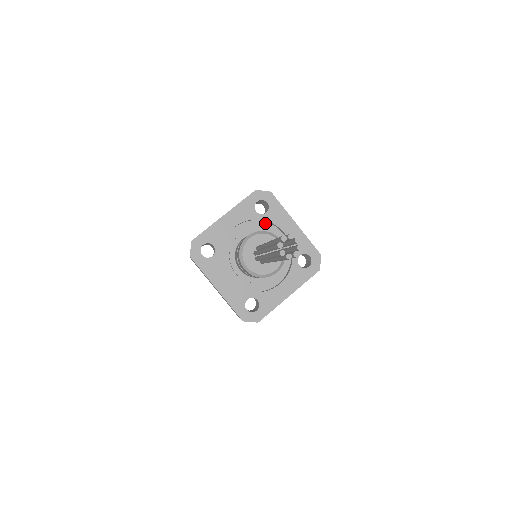
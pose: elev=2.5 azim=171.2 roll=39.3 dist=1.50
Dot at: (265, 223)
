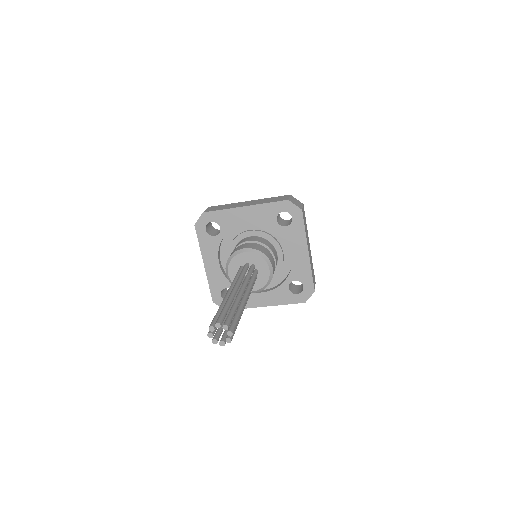
Dot at: (281, 233)
